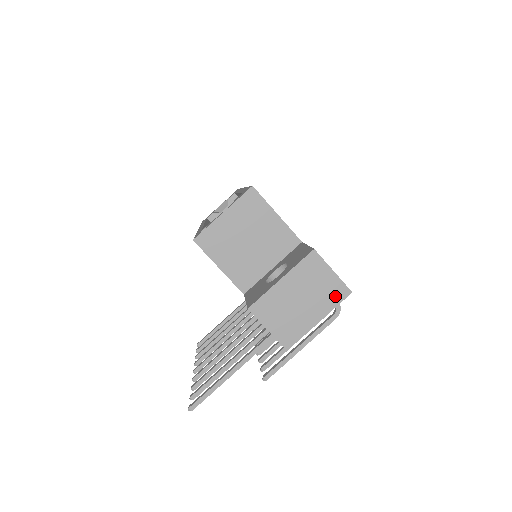
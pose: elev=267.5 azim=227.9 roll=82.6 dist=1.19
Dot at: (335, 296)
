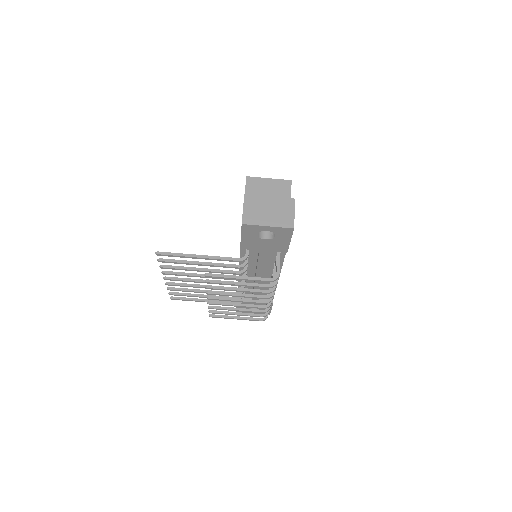
Dot at: (285, 223)
